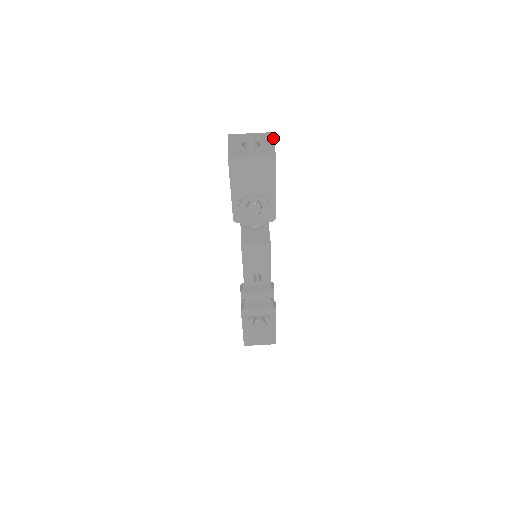
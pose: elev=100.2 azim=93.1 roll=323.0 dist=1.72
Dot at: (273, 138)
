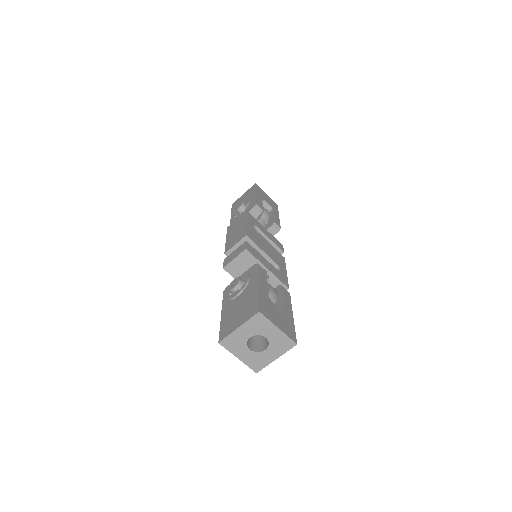
Dot at: (270, 322)
